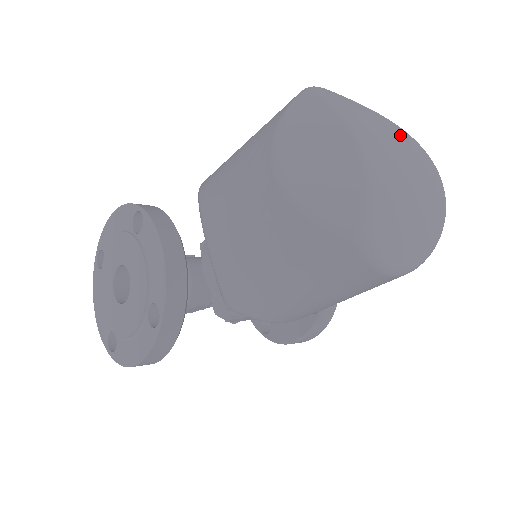
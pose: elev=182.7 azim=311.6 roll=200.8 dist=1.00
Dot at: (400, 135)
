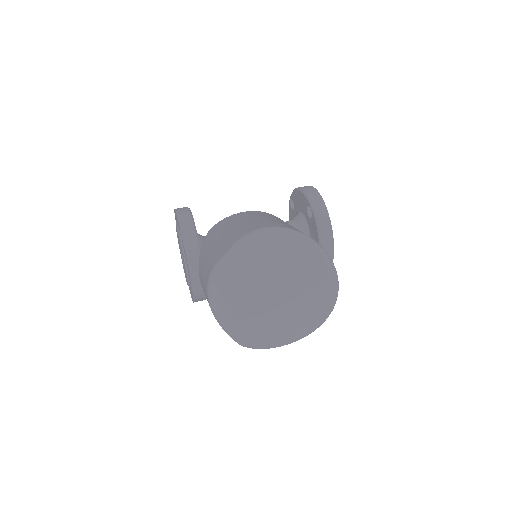
Dot at: (304, 265)
